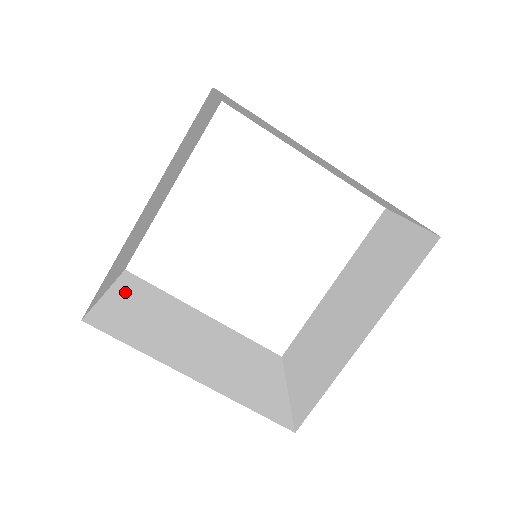
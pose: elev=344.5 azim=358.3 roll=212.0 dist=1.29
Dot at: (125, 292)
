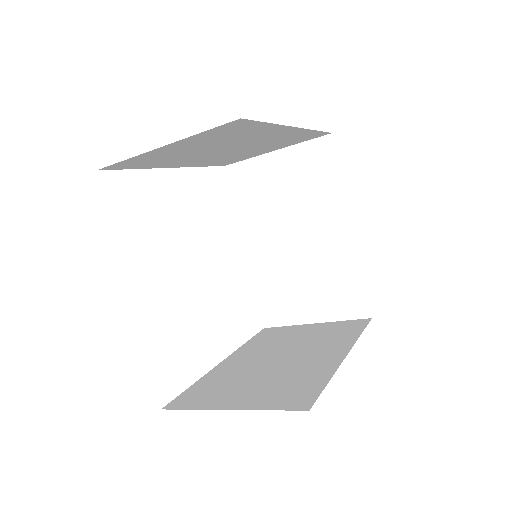
Dot at: (219, 401)
